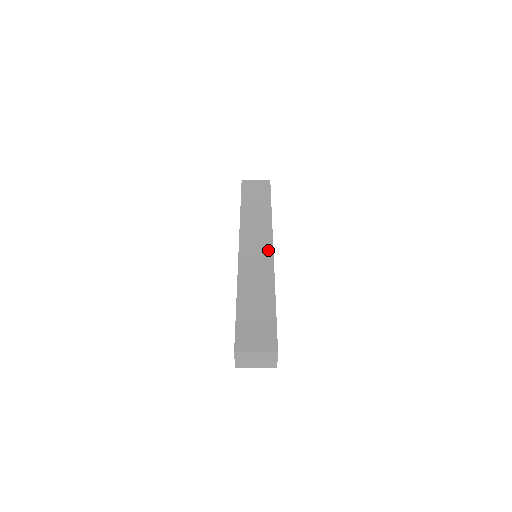
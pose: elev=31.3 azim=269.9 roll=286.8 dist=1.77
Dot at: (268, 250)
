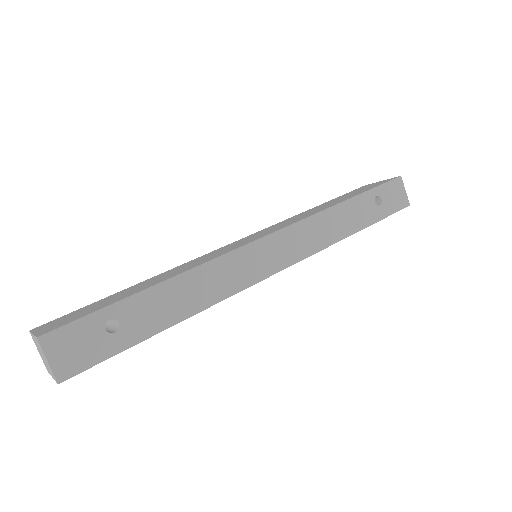
Dot at: (255, 239)
